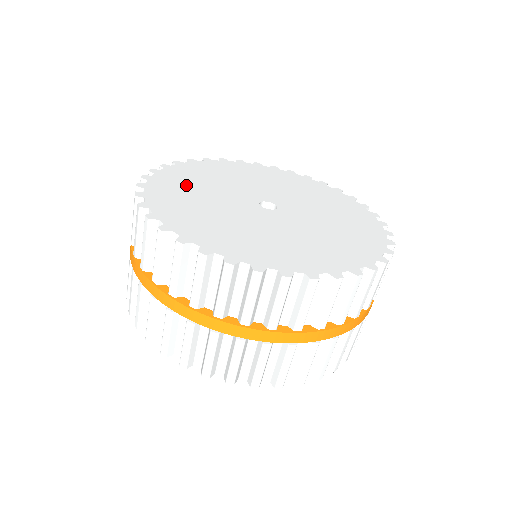
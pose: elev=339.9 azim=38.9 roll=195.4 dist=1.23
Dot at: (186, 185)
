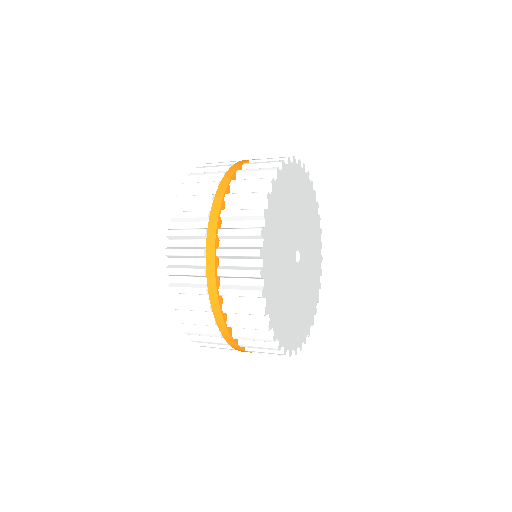
Dot at: (275, 252)
